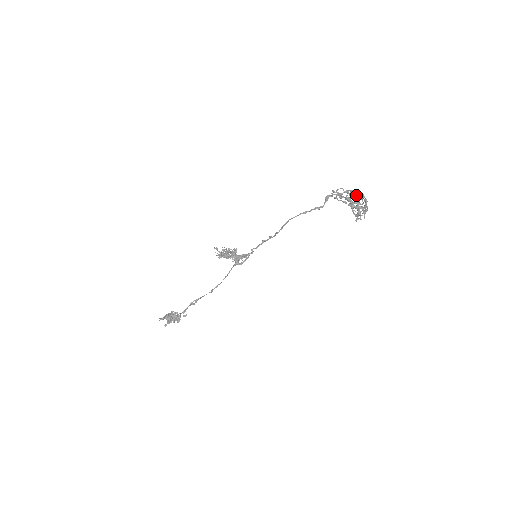
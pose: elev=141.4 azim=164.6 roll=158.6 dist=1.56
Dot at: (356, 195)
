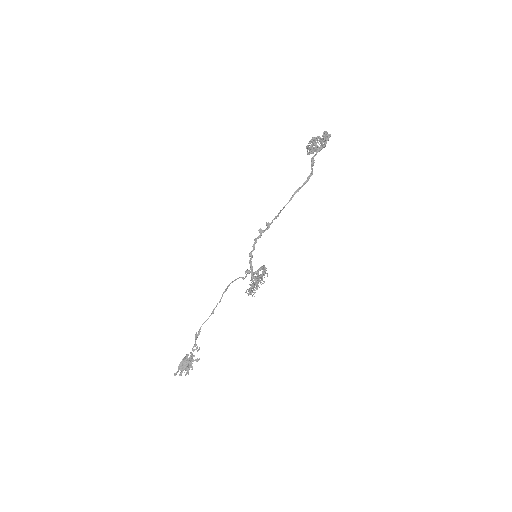
Dot at: (328, 139)
